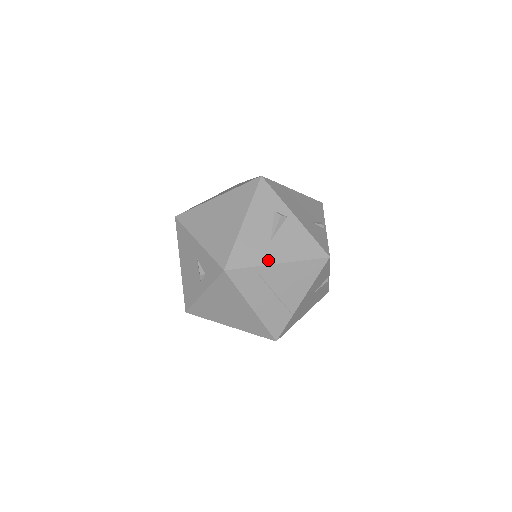
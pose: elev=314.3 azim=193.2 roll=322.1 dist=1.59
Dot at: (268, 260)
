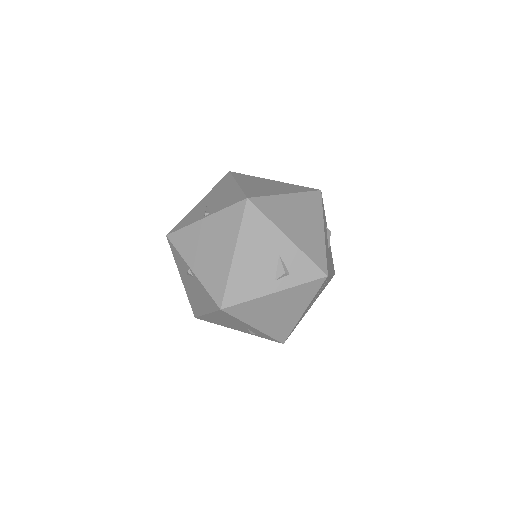
Dot at: occluded
